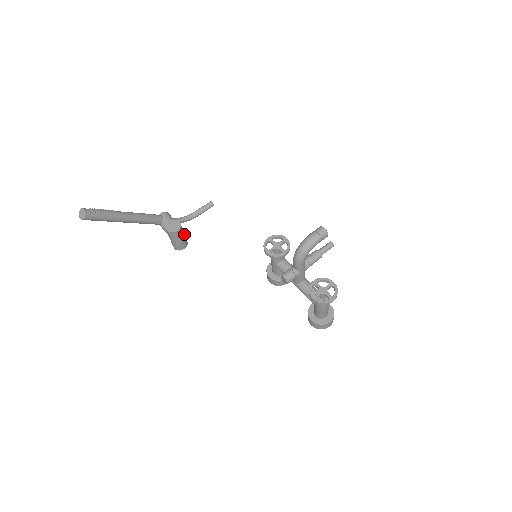
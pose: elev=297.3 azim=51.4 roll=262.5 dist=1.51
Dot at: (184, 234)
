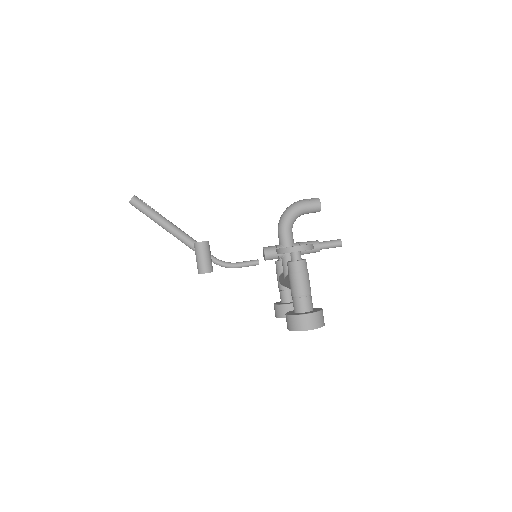
Dot at: (210, 257)
